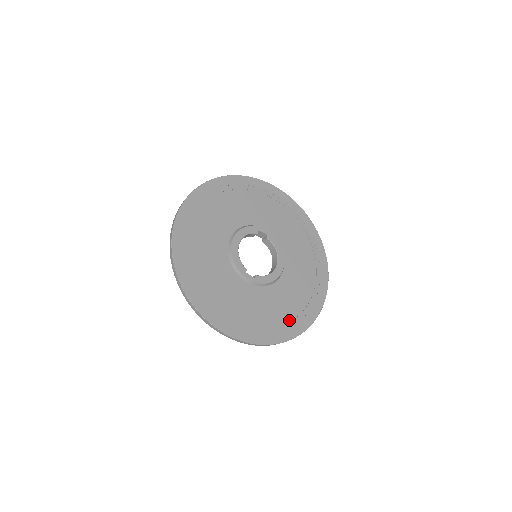
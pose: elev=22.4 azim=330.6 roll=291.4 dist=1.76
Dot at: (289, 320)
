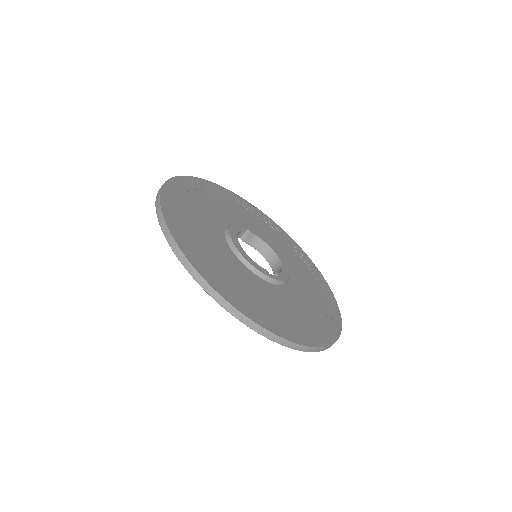
Dot at: (325, 308)
